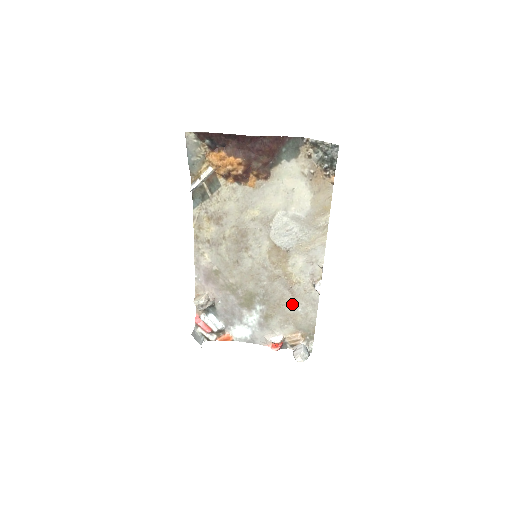
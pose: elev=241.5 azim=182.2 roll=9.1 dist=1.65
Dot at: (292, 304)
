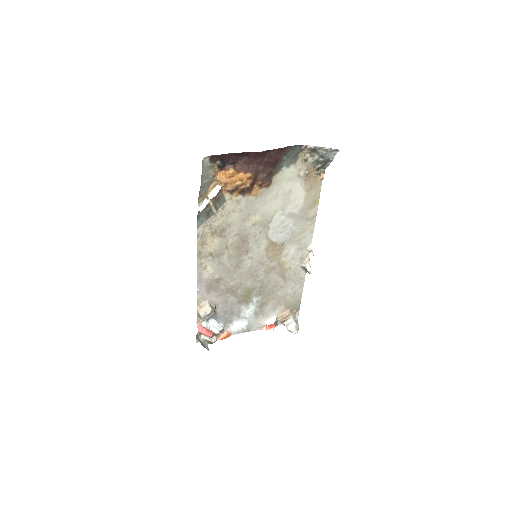
Dot at: (283, 288)
